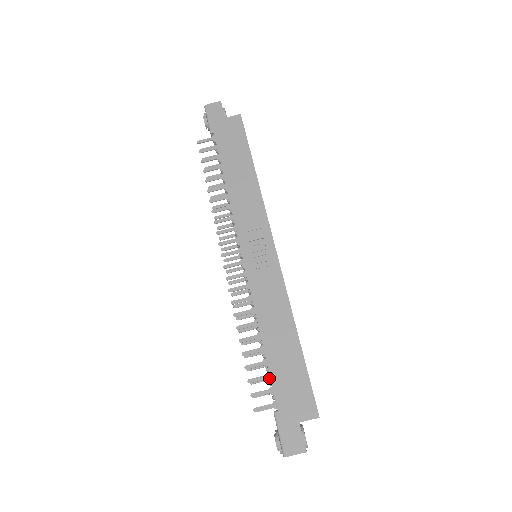
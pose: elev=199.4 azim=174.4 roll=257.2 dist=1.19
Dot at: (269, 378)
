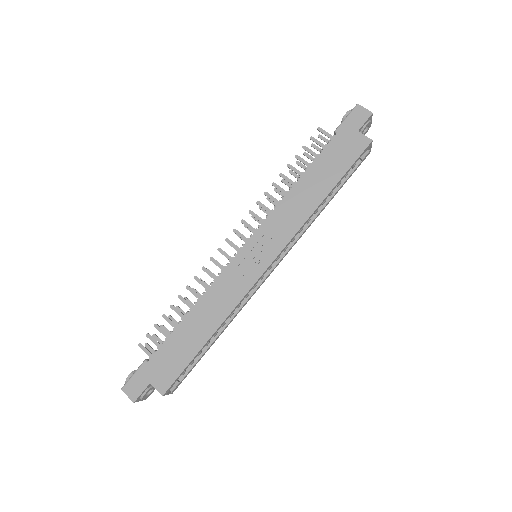
Dot at: (167, 338)
